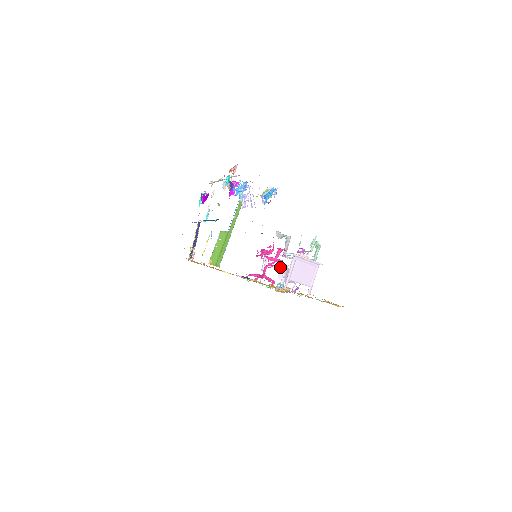
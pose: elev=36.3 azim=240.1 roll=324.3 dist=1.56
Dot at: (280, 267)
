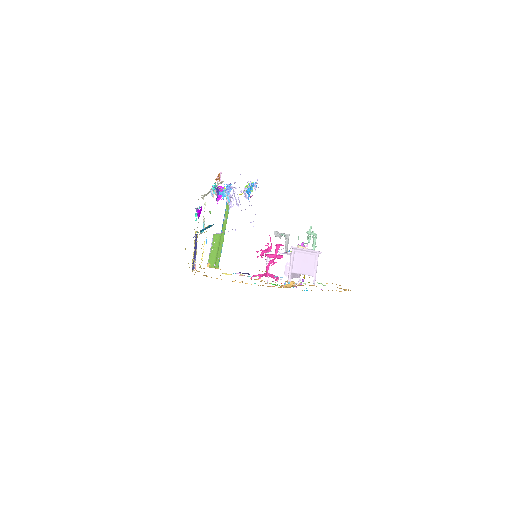
Dot at: (285, 265)
